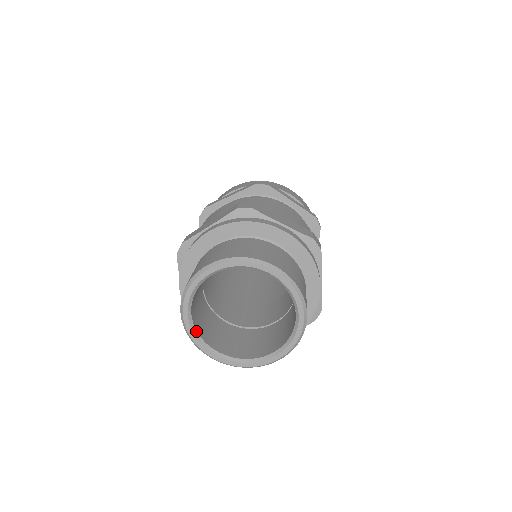
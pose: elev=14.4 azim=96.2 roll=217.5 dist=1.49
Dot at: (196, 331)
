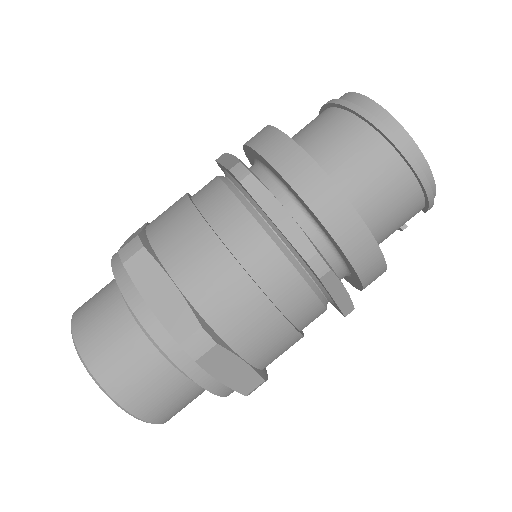
Dot at: occluded
